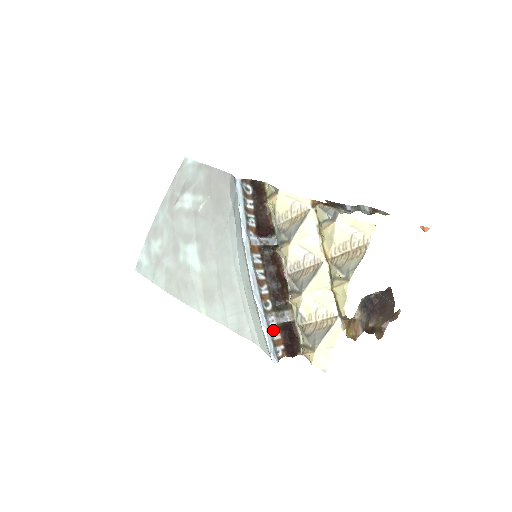
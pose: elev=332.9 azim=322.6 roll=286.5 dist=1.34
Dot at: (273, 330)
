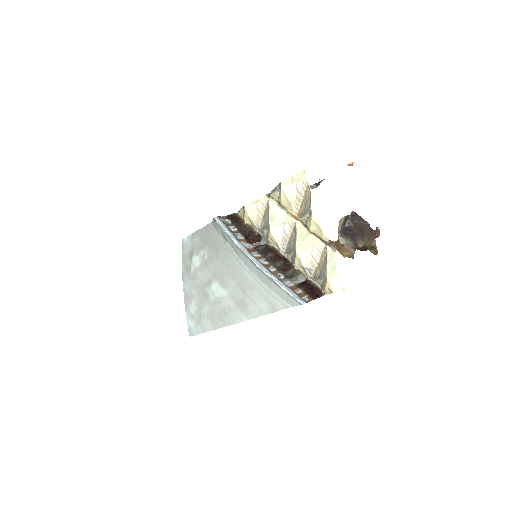
Dot at: (293, 289)
